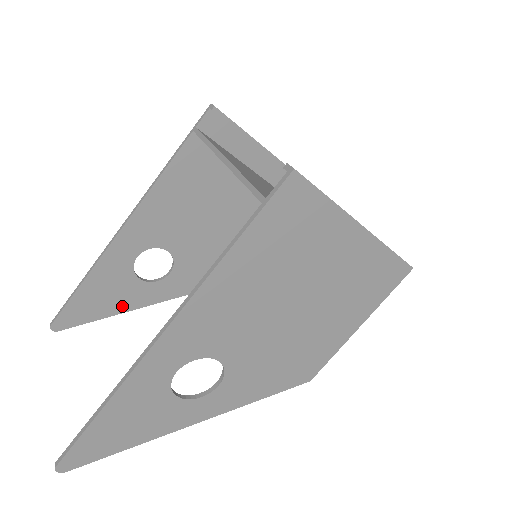
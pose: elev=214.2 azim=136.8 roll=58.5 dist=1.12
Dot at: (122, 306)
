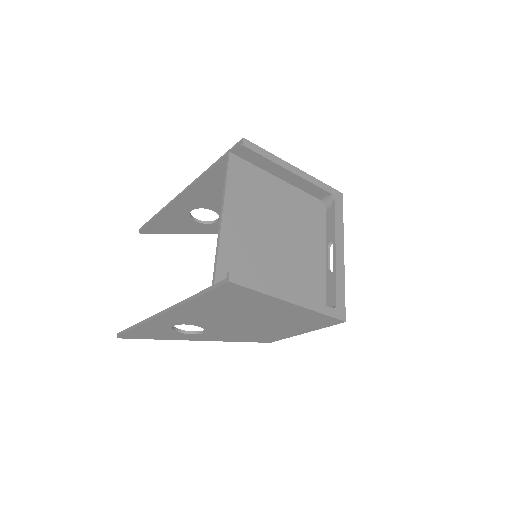
Dot at: (184, 231)
